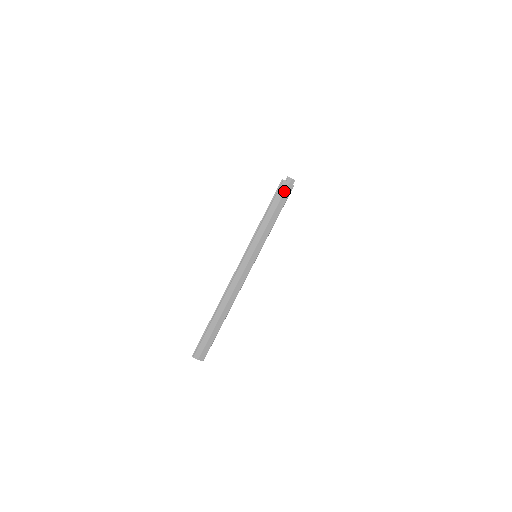
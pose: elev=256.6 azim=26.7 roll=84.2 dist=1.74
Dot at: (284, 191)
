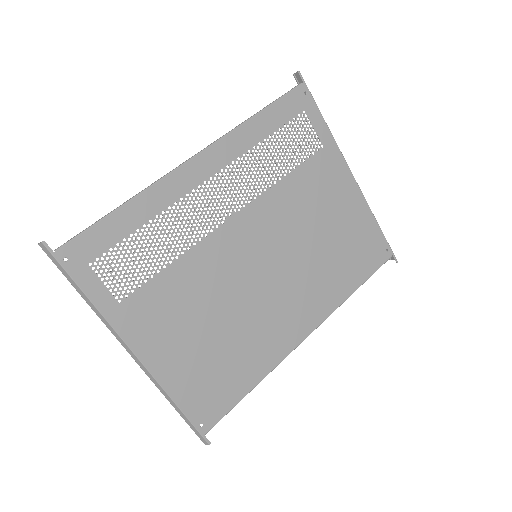
Dot at: (47, 255)
